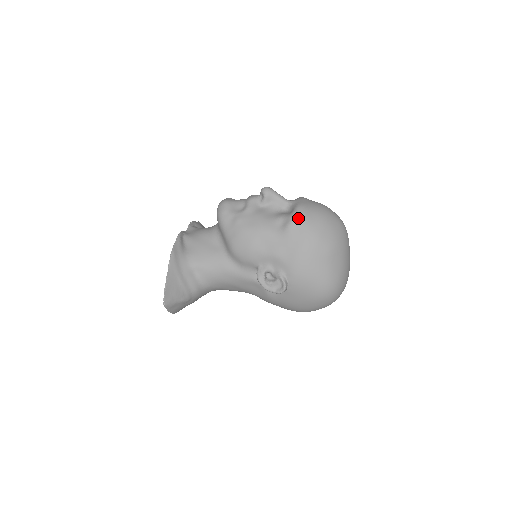
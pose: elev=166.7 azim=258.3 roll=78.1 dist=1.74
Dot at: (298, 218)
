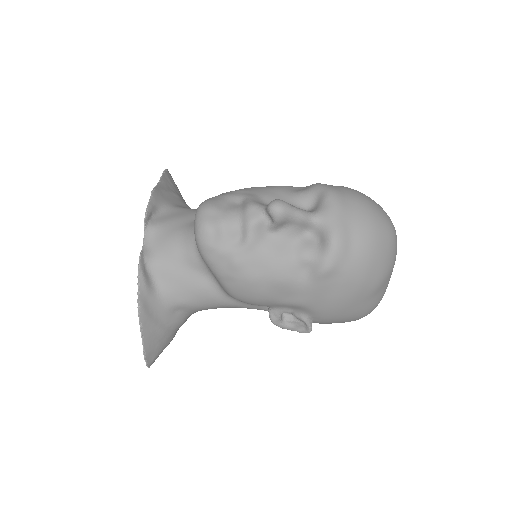
Dot at: (335, 263)
